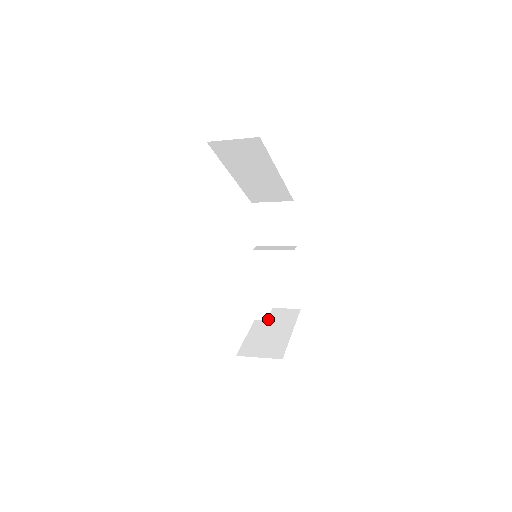
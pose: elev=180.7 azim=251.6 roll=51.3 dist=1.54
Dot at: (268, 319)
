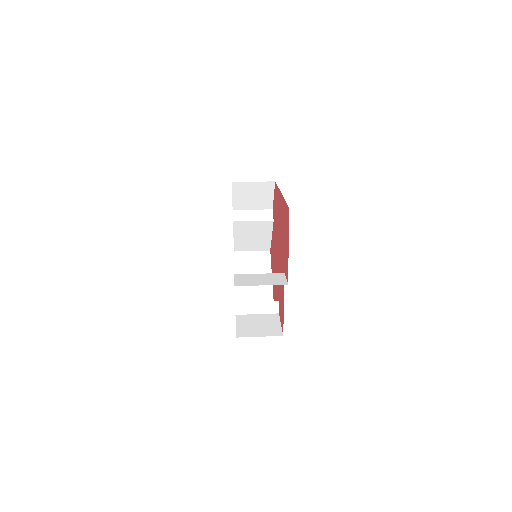
Dot at: (277, 313)
